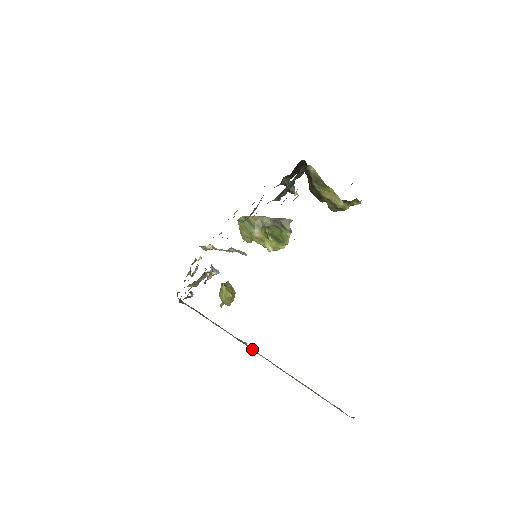
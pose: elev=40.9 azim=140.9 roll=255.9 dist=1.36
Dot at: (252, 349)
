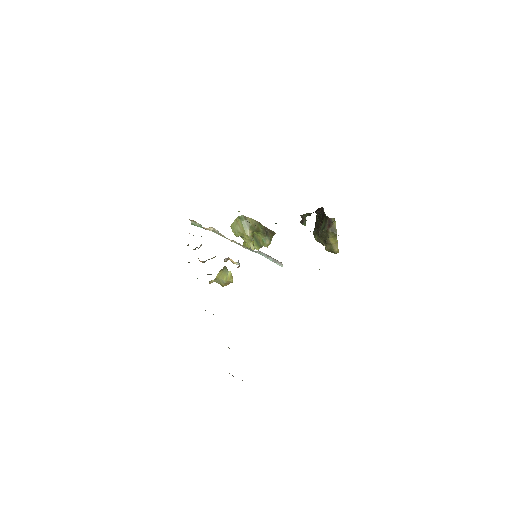
Dot at: occluded
